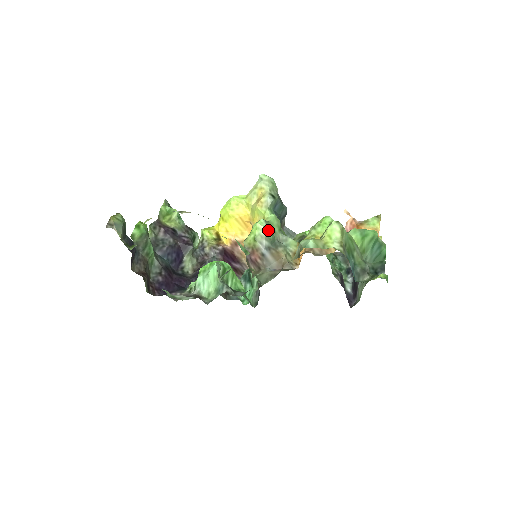
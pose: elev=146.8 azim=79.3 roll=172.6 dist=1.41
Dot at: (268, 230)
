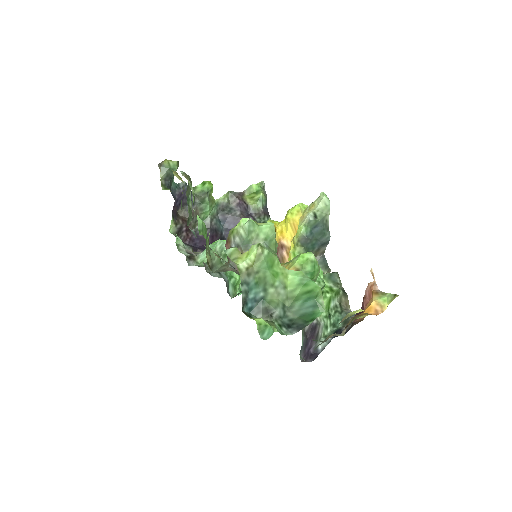
Dot at: (246, 230)
